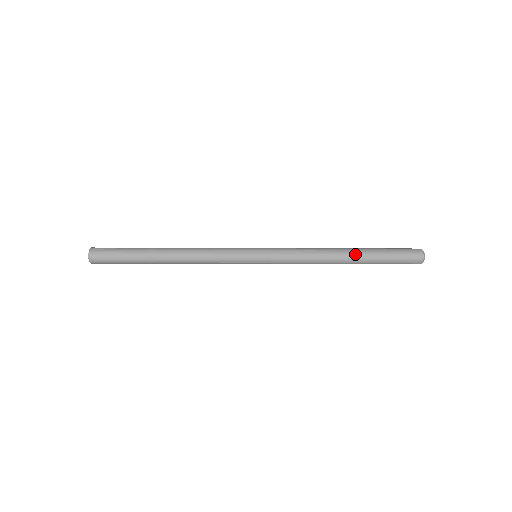
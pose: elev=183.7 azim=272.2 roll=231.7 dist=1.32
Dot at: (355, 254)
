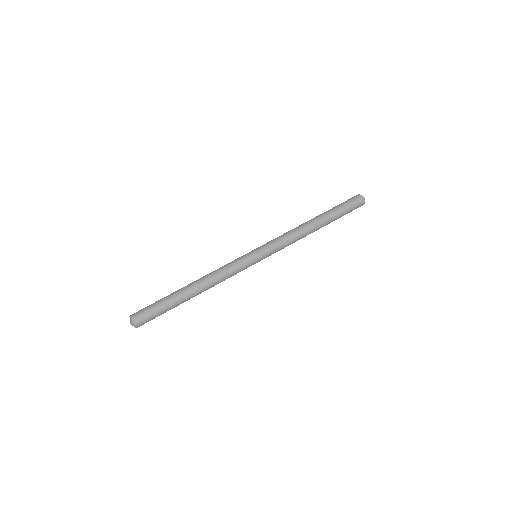
Dot at: (323, 223)
